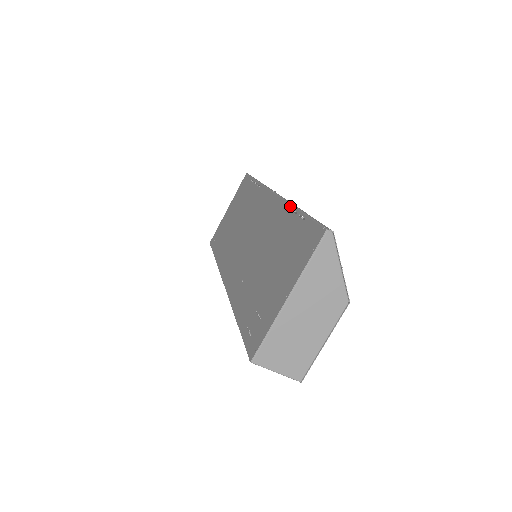
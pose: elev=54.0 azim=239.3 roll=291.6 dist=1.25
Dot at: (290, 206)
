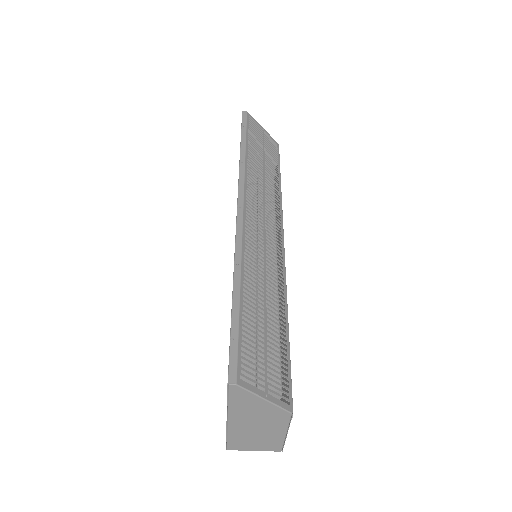
Dot at: (233, 272)
